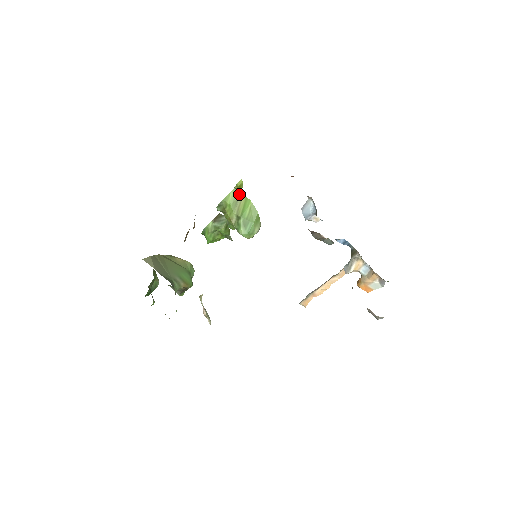
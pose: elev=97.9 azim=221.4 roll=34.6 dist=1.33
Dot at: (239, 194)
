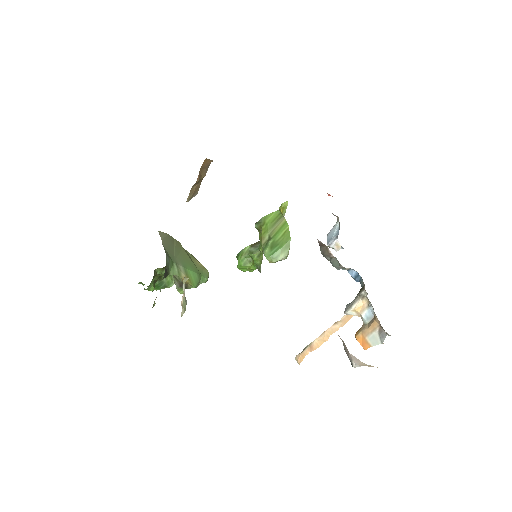
Dot at: (281, 217)
